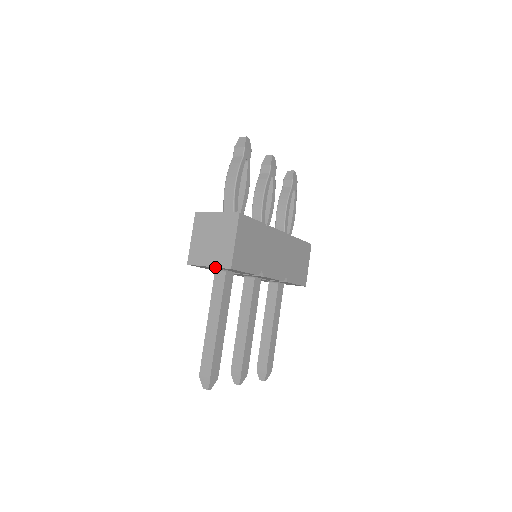
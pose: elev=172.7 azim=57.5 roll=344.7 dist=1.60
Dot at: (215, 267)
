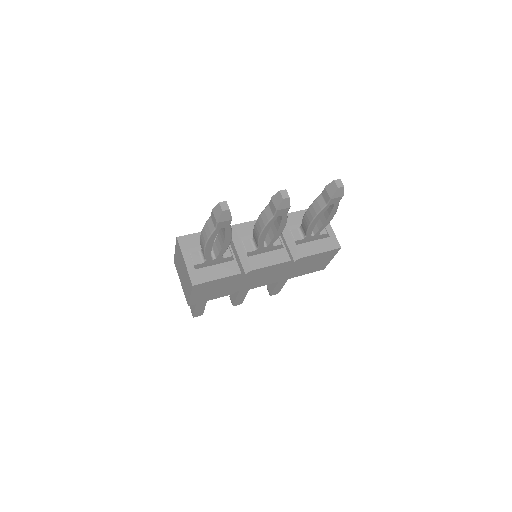
Dot at: (183, 290)
